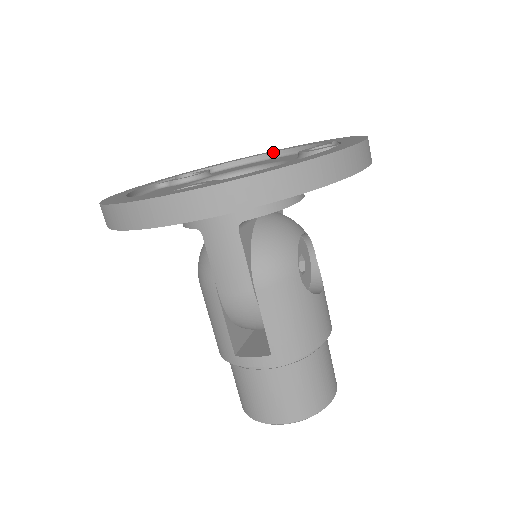
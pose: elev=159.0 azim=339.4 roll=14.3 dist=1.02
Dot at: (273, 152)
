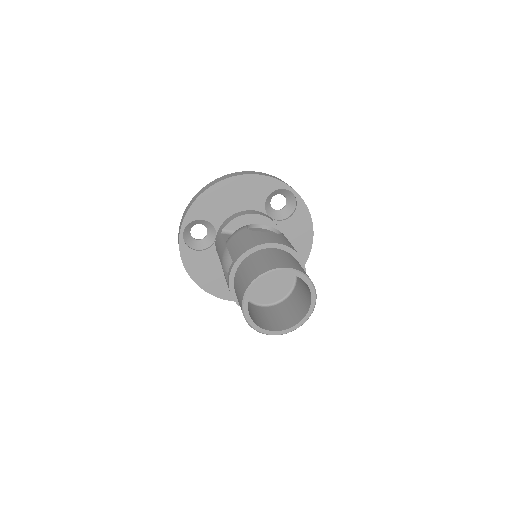
Dot at: occluded
